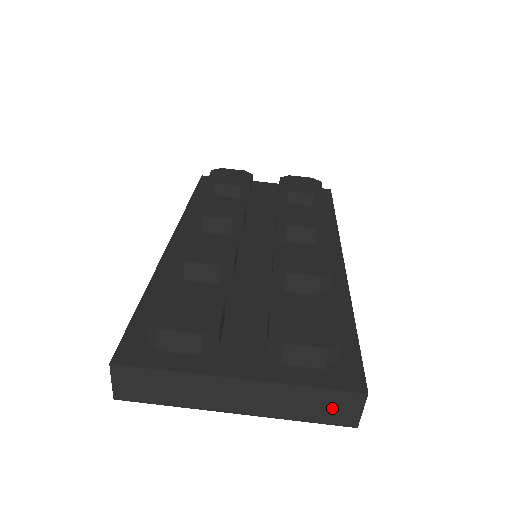
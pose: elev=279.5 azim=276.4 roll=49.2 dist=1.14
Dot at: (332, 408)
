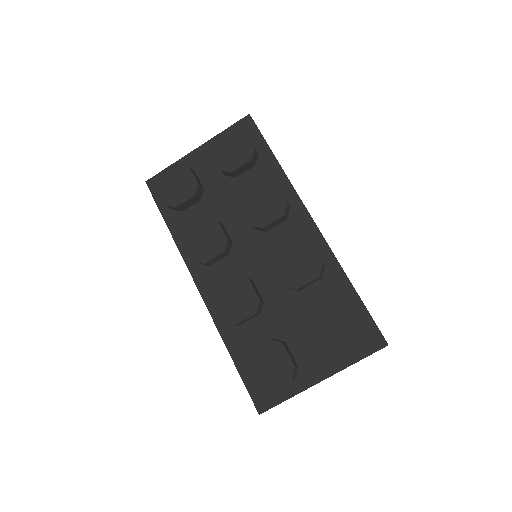
Dot at: occluded
